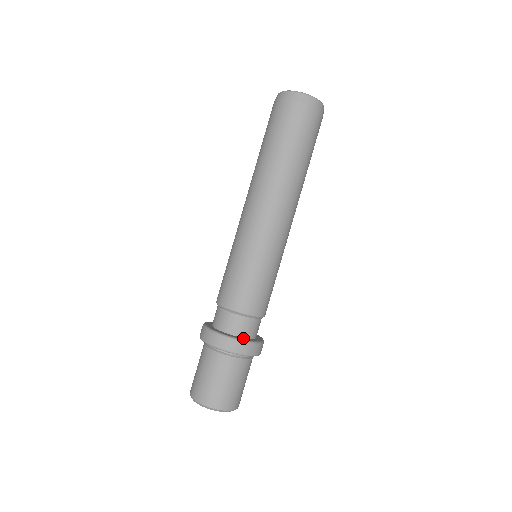
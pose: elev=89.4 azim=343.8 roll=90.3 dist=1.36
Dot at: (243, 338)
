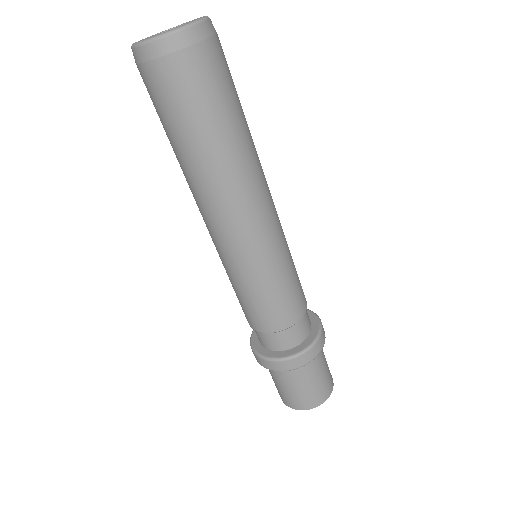
Dot at: (269, 352)
